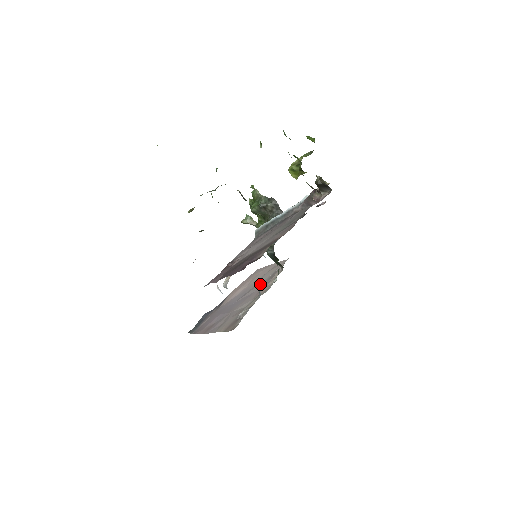
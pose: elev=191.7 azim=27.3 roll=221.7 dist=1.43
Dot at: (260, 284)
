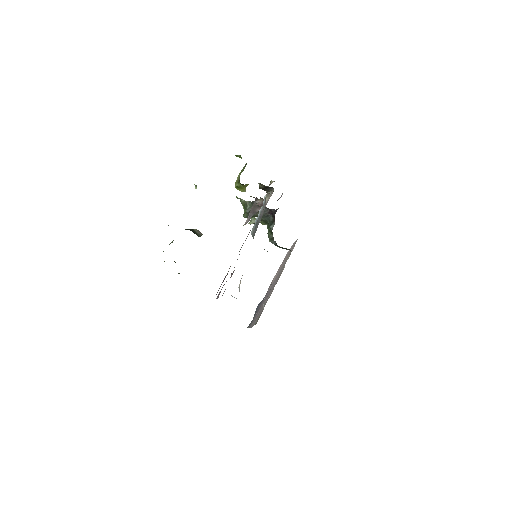
Dot at: (281, 270)
